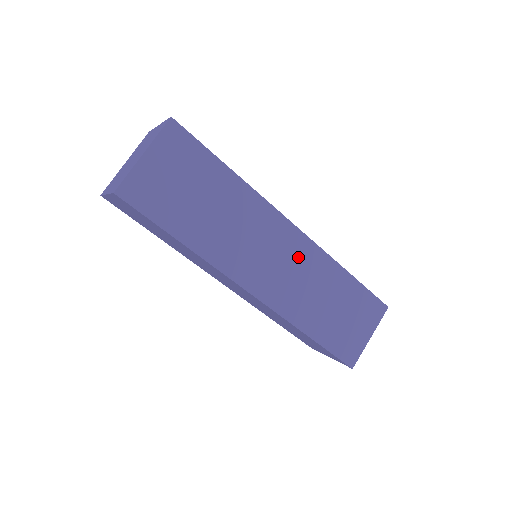
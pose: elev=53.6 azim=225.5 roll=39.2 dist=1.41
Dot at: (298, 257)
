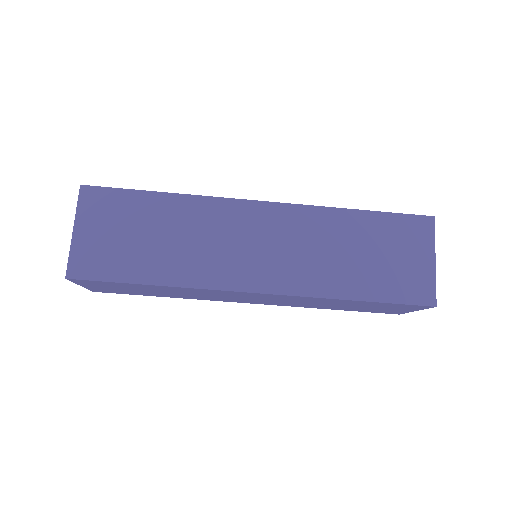
Dot at: (285, 228)
